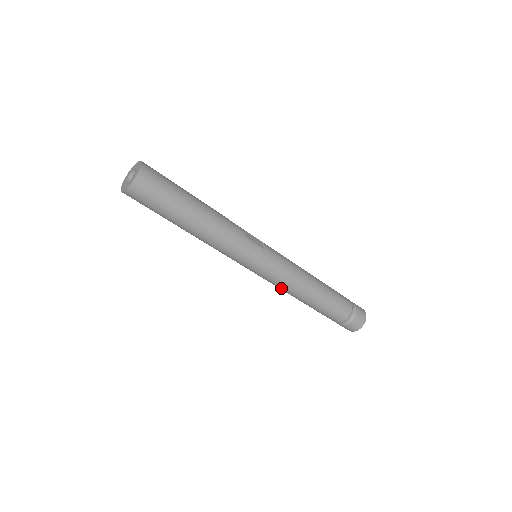
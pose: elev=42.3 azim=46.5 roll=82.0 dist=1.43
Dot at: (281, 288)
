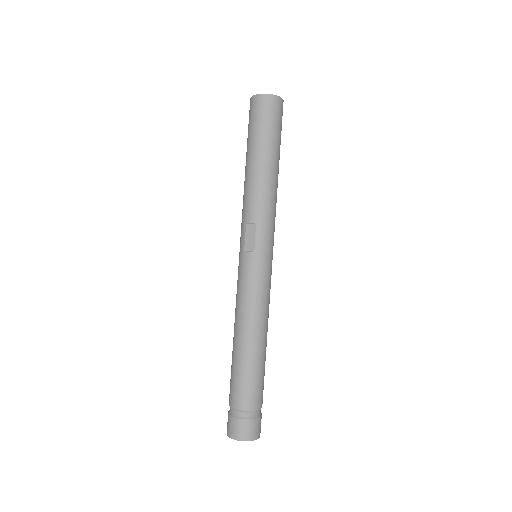
Dot at: (260, 305)
